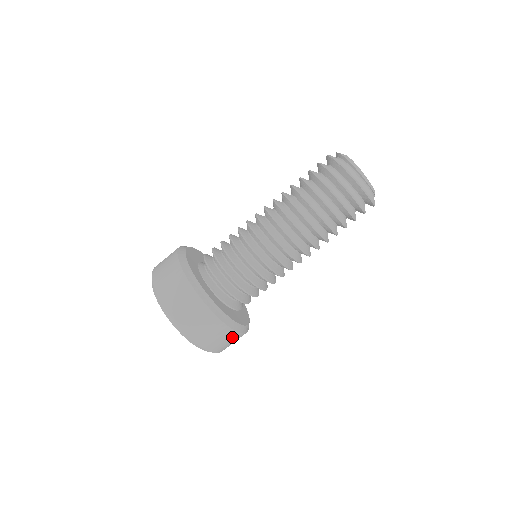
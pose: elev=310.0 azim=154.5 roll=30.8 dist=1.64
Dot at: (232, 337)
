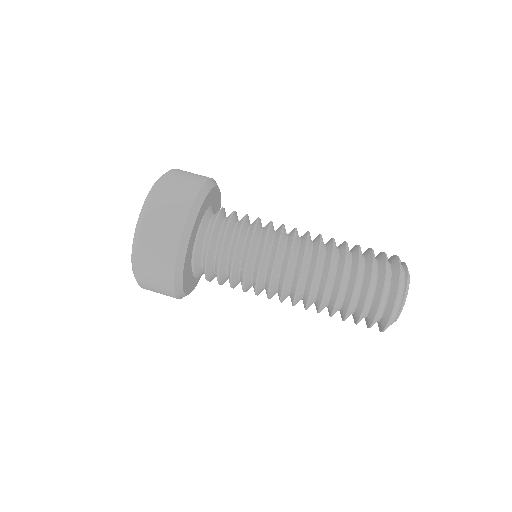
Dot at: (165, 271)
